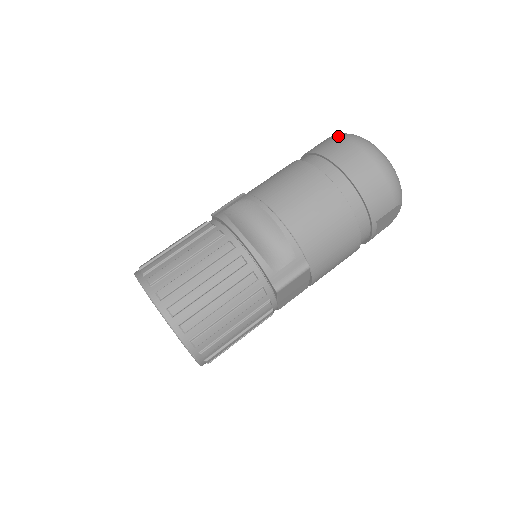
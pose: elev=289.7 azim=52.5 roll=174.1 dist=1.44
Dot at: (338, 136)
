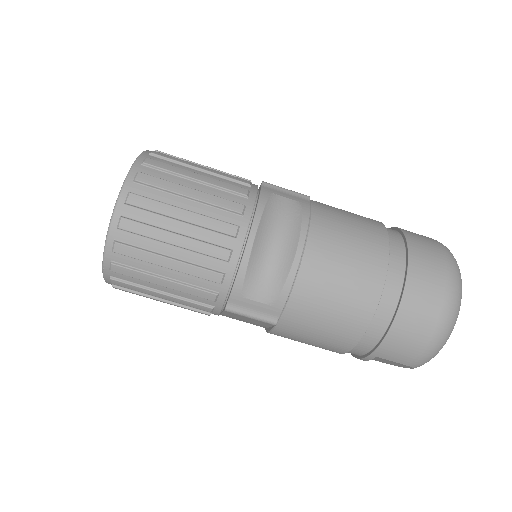
Dot at: (445, 253)
